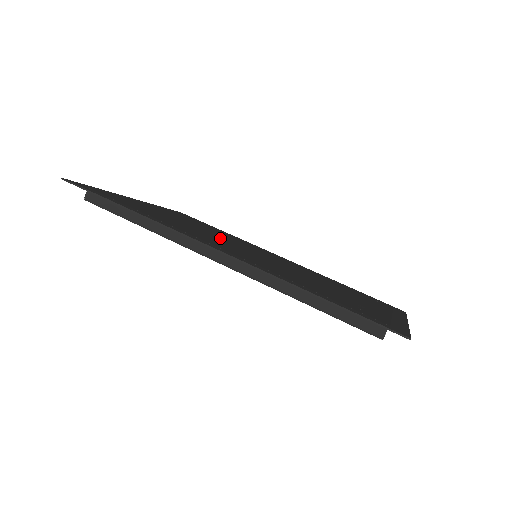
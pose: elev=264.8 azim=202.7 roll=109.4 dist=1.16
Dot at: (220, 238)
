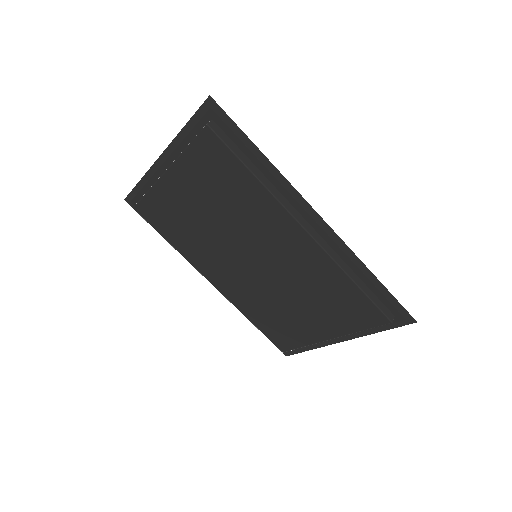
Dot at: occluded
